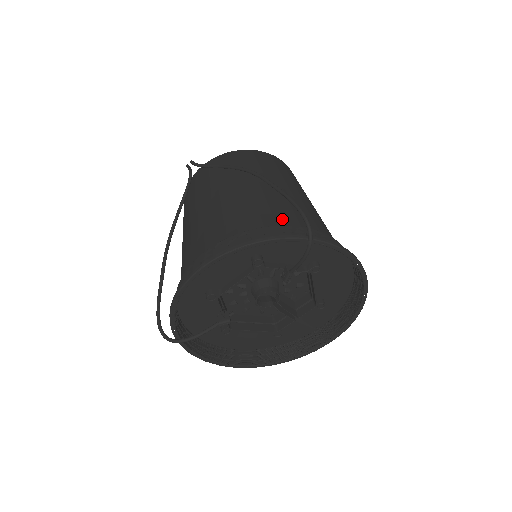
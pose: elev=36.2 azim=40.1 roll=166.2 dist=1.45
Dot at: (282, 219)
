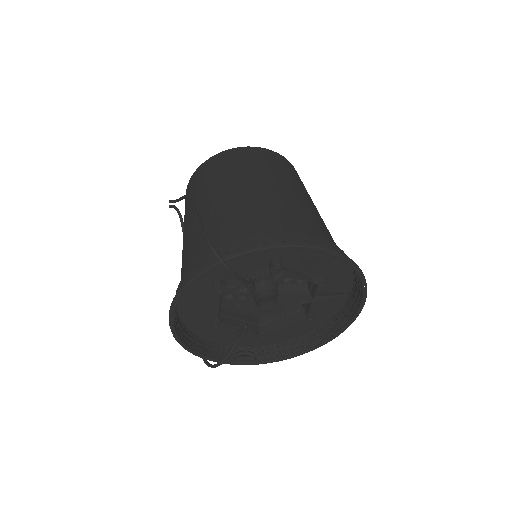
Dot at: (216, 240)
